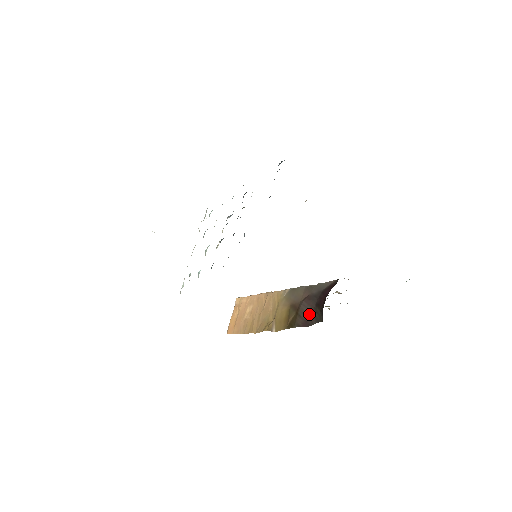
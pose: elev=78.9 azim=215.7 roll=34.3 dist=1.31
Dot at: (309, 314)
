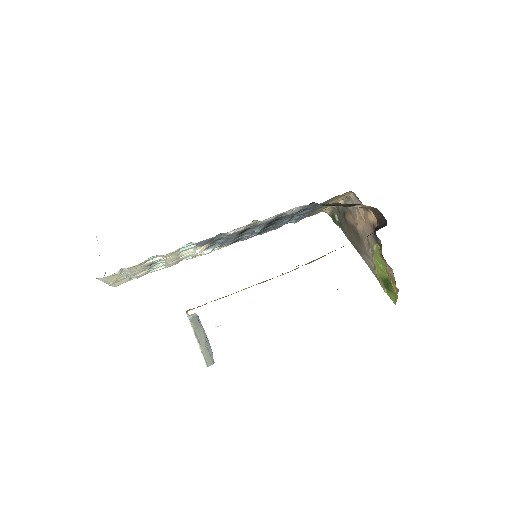
Dot at: occluded
